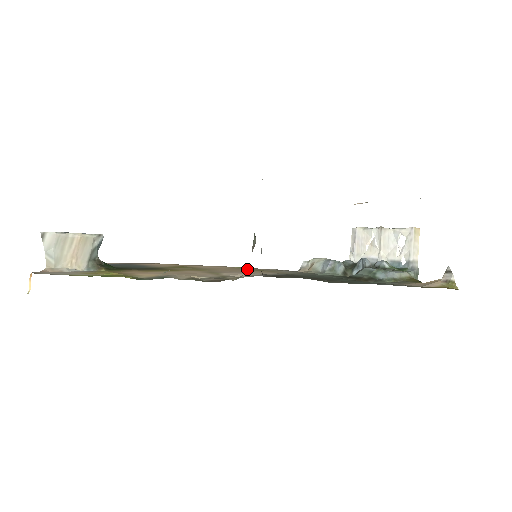
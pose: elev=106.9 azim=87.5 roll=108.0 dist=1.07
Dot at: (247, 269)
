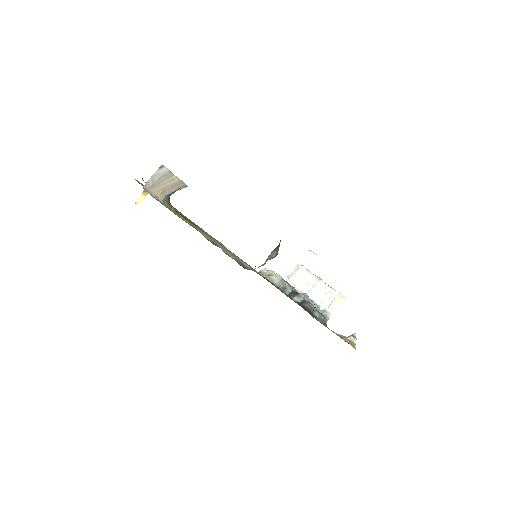
Dot at: occluded
